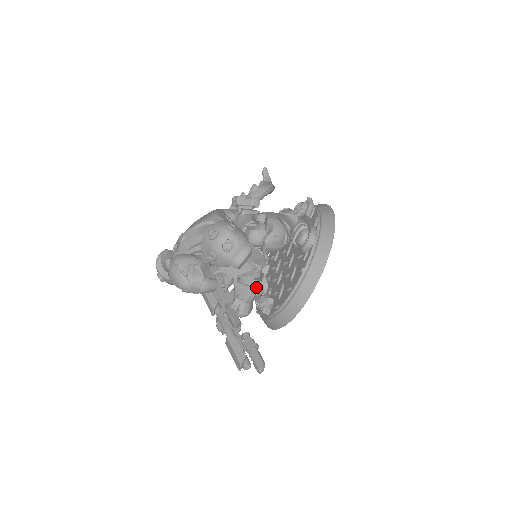
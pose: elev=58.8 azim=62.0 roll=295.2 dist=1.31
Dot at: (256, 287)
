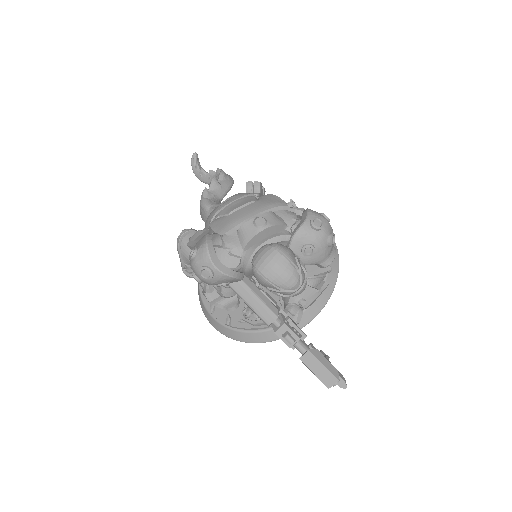
Dot at: occluded
